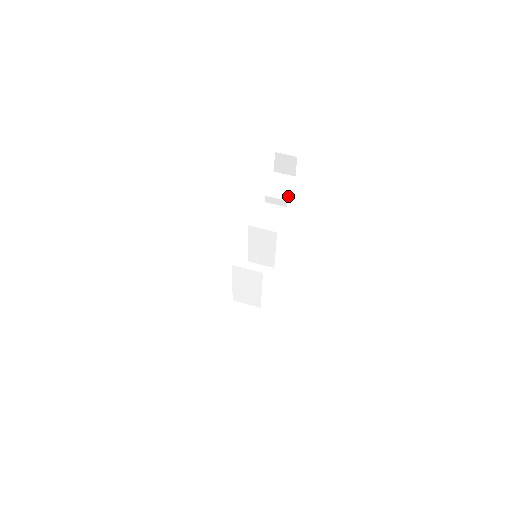
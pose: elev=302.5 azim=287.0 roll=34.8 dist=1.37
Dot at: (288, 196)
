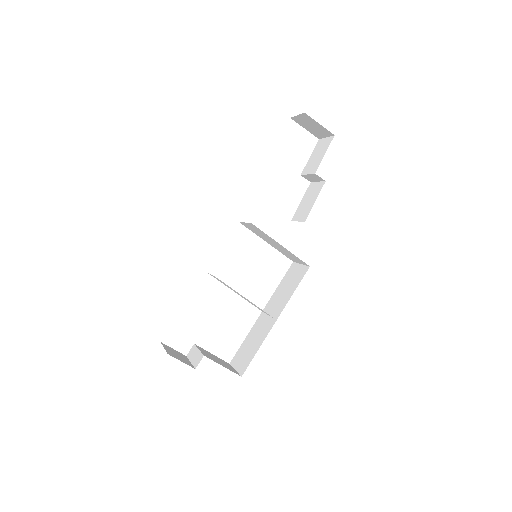
Dot at: occluded
